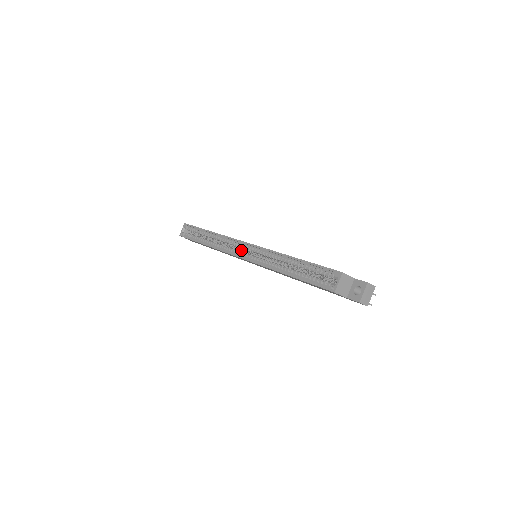
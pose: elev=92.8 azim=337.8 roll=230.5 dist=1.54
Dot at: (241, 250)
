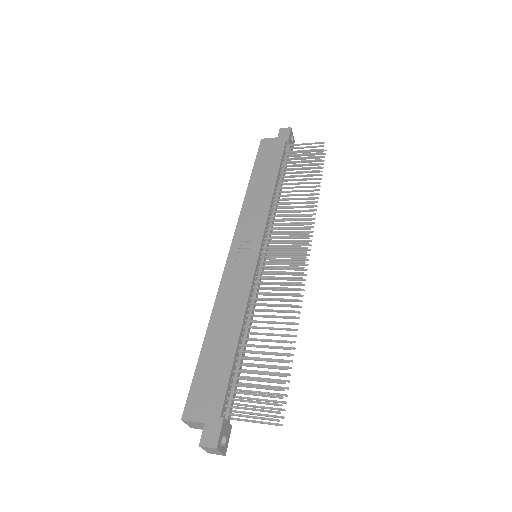
Dot at: occluded
